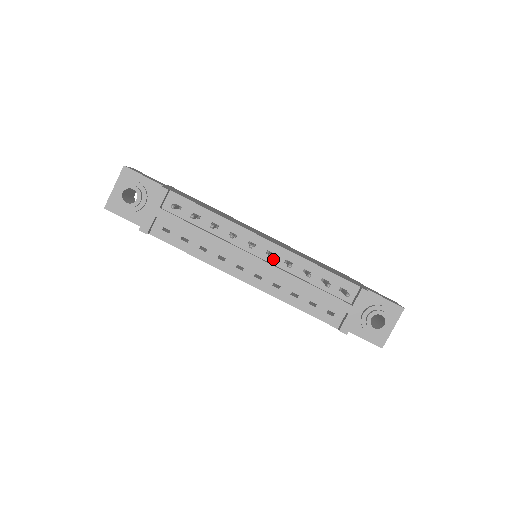
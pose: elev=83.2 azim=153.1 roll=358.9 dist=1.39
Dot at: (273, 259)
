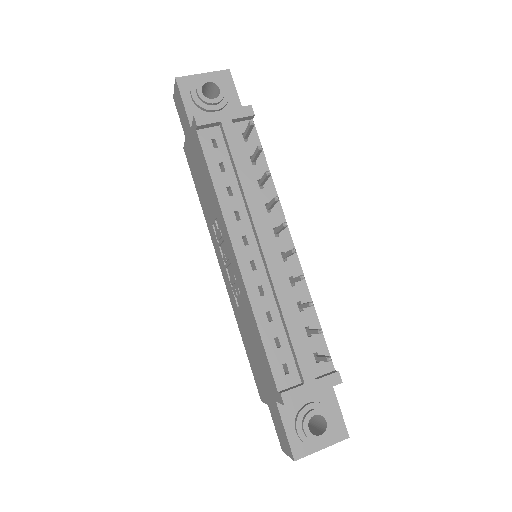
Dot at: (282, 264)
